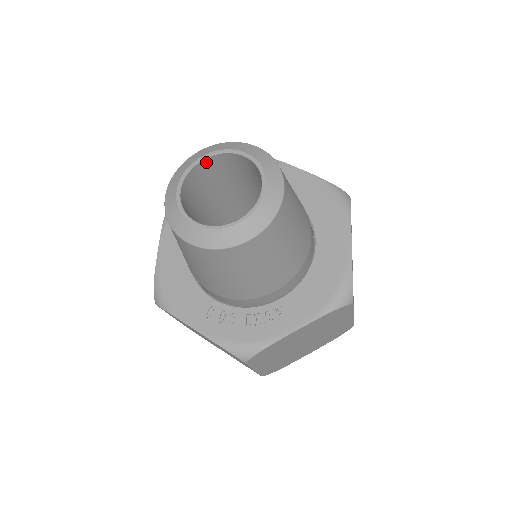
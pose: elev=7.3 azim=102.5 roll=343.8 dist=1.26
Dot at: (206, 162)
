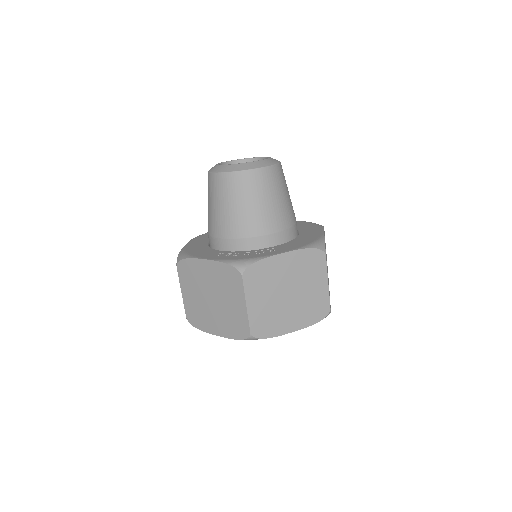
Dot at: occluded
